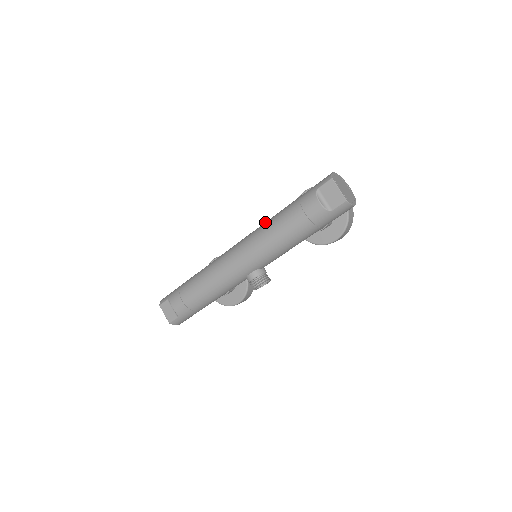
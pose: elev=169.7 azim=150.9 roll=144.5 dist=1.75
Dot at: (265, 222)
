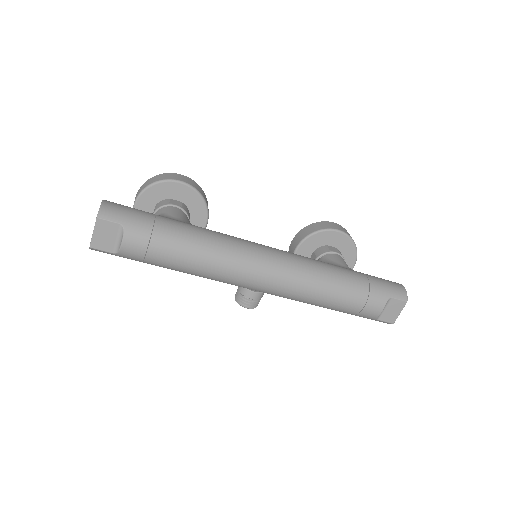
Dot at: (321, 267)
